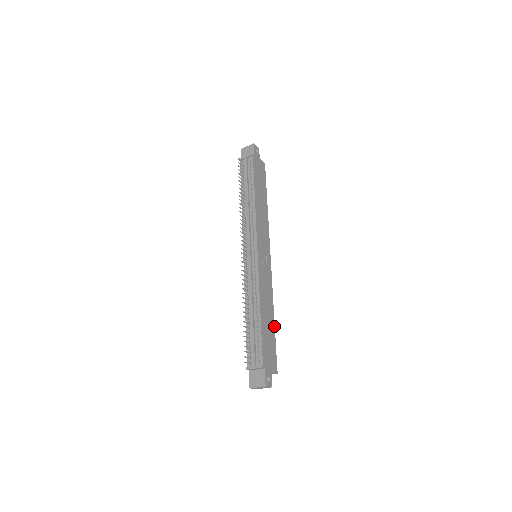
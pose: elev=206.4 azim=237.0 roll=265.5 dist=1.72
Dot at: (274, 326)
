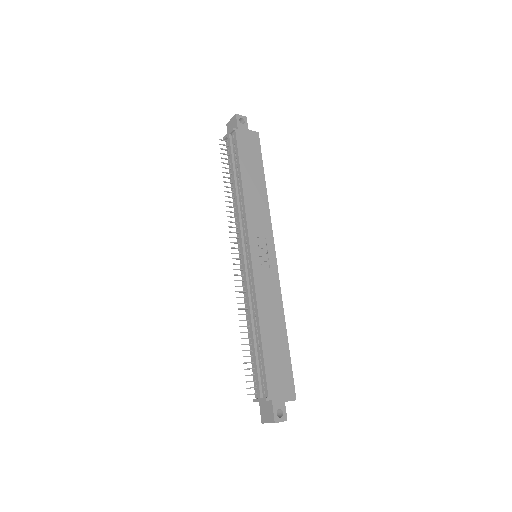
Dot at: (287, 340)
